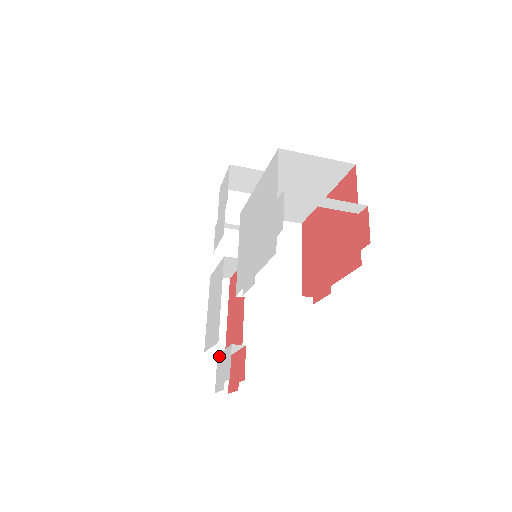
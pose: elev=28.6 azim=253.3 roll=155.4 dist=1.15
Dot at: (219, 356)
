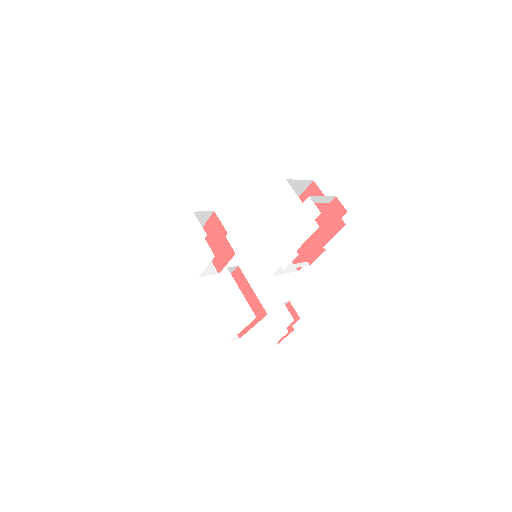
Dot at: (265, 323)
